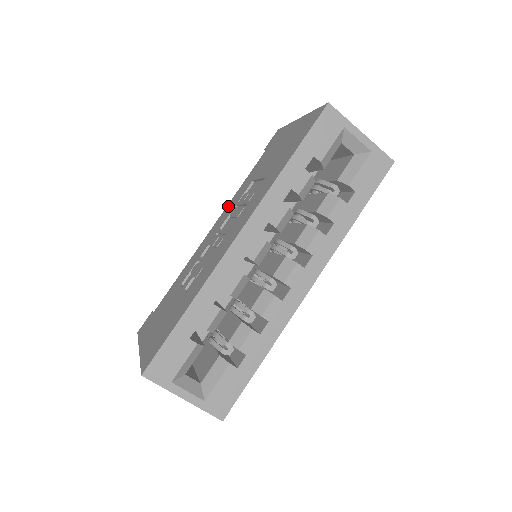
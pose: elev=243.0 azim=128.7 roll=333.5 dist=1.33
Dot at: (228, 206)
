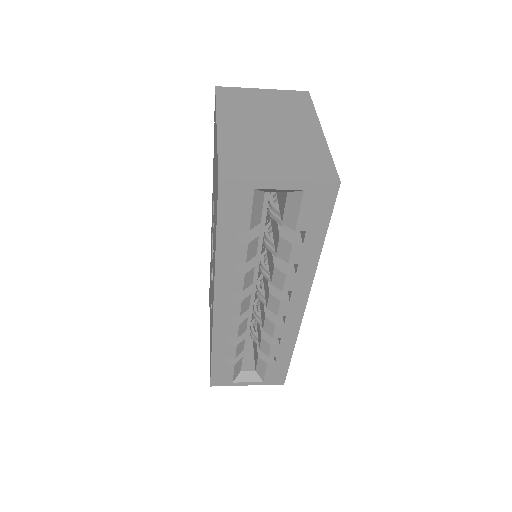
Dot at: (212, 200)
